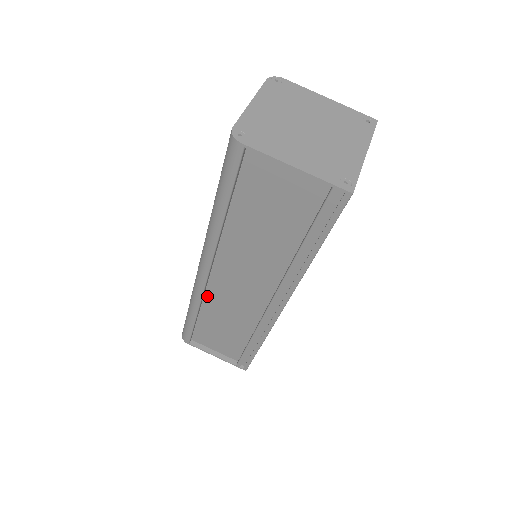
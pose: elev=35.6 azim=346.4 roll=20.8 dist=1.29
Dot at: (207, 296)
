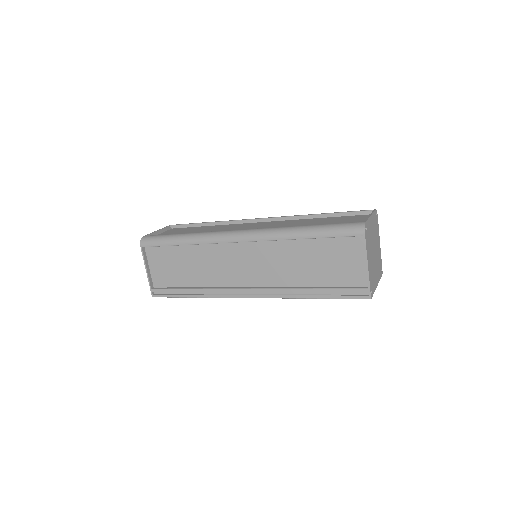
Dot at: (211, 245)
